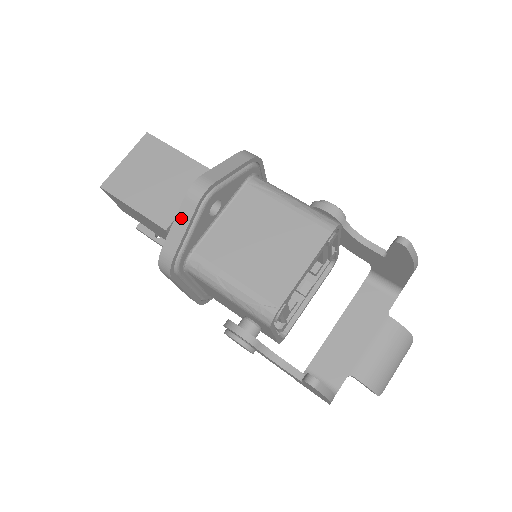
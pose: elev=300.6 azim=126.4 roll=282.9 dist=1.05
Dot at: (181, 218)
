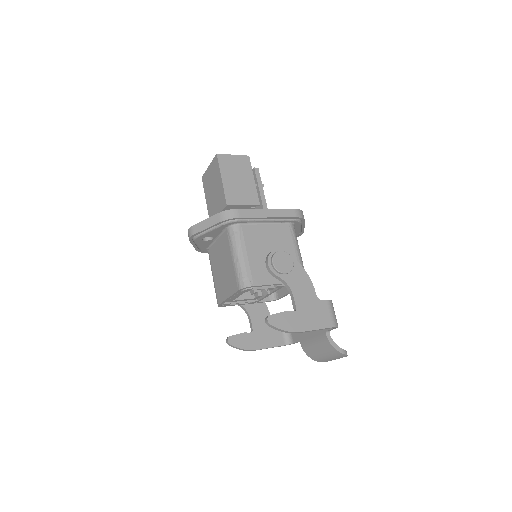
Dot at: occluded
